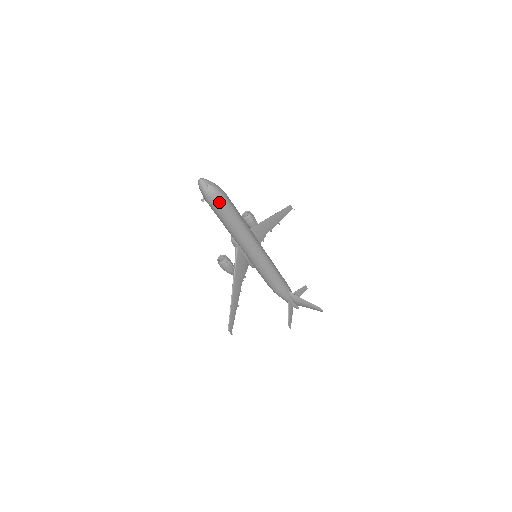
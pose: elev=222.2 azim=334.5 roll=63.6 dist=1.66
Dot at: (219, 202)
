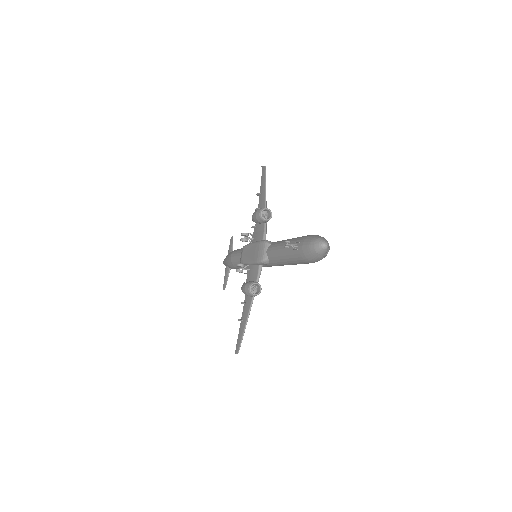
Dot at: occluded
